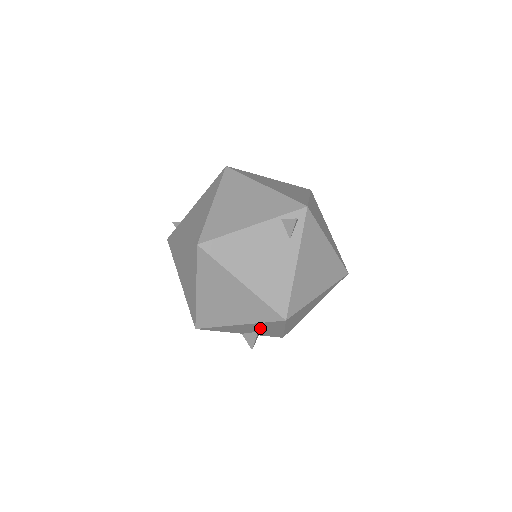
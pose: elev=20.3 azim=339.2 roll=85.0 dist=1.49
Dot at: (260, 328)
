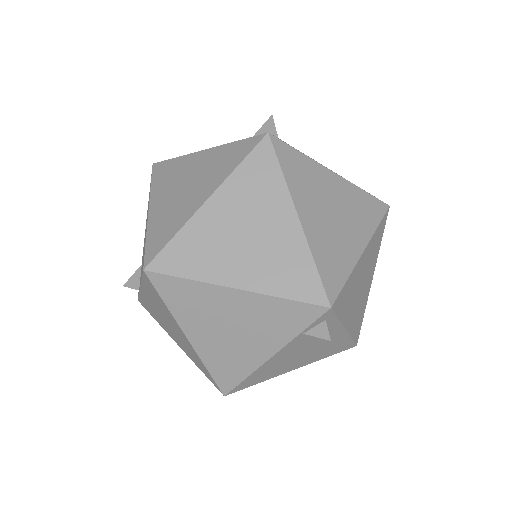
Dot at: occluded
